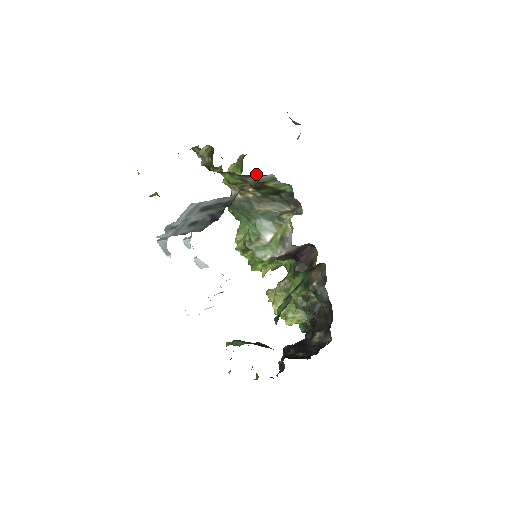
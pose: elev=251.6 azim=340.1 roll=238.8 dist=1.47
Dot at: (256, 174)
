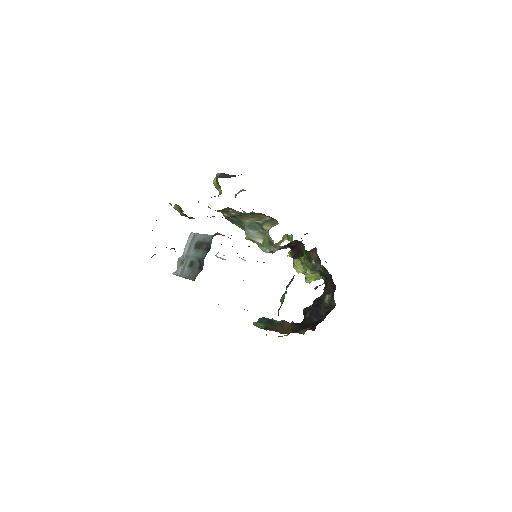
Dot at: occluded
